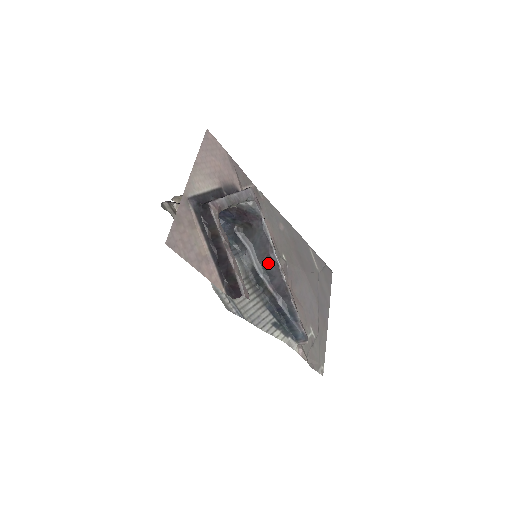
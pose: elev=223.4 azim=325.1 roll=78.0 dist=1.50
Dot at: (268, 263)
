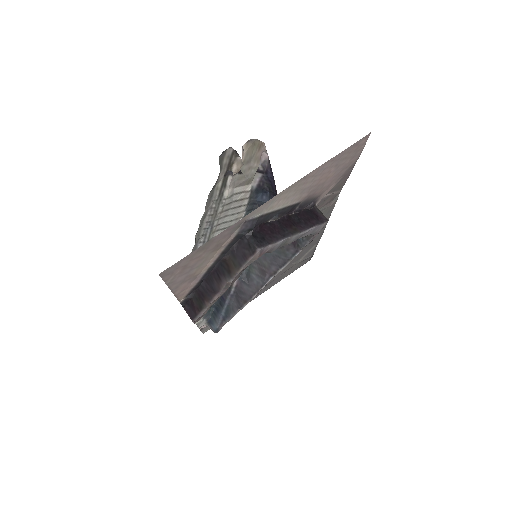
Dot at: (258, 272)
